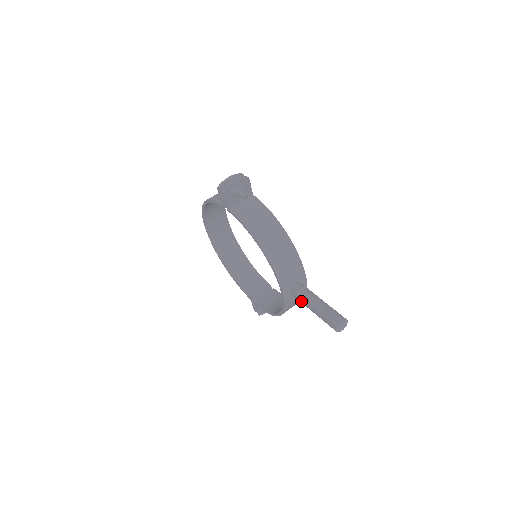
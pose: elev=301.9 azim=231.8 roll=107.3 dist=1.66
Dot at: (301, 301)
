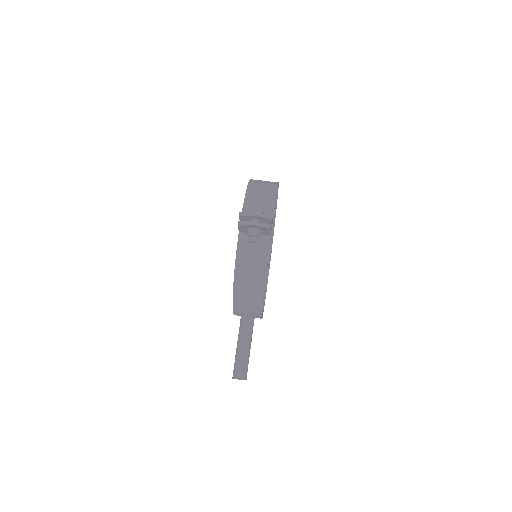
Dot at: (239, 332)
